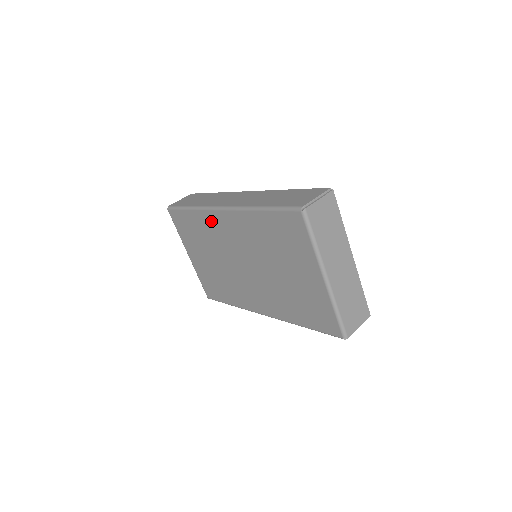
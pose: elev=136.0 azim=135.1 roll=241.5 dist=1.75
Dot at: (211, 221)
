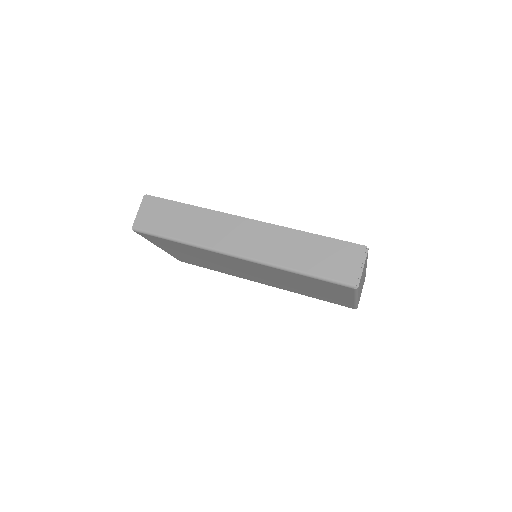
Dot at: (215, 255)
